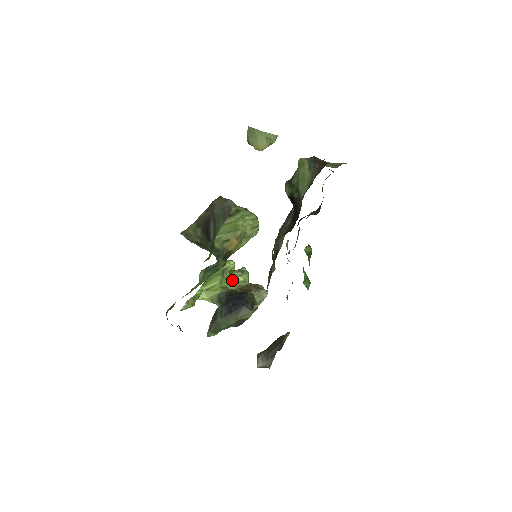
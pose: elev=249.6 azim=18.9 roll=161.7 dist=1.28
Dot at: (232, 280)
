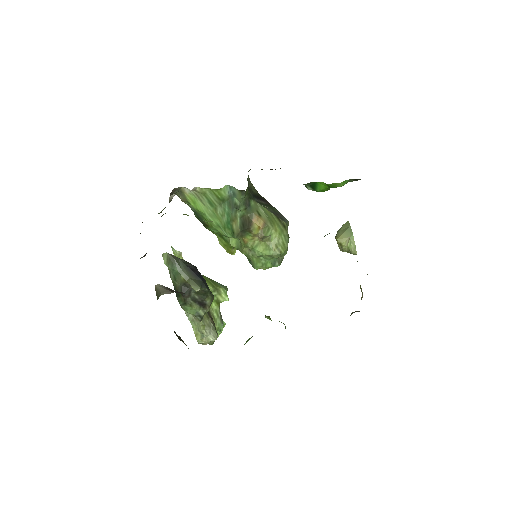
Dot at: (211, 305)
